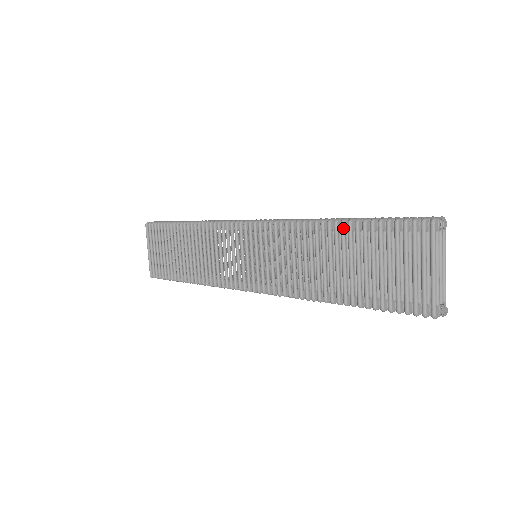
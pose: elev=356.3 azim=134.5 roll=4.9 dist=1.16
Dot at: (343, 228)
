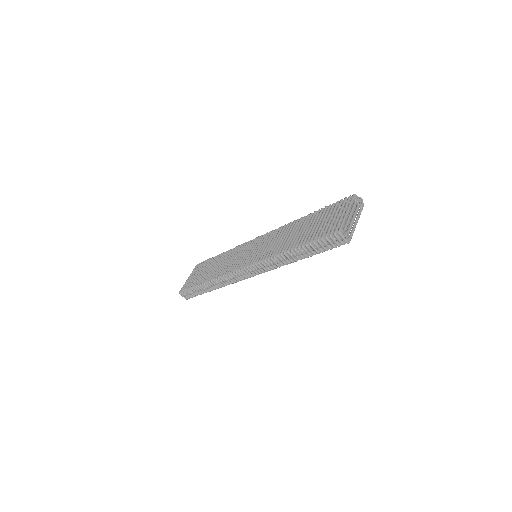
Dot at: (311, 215)
